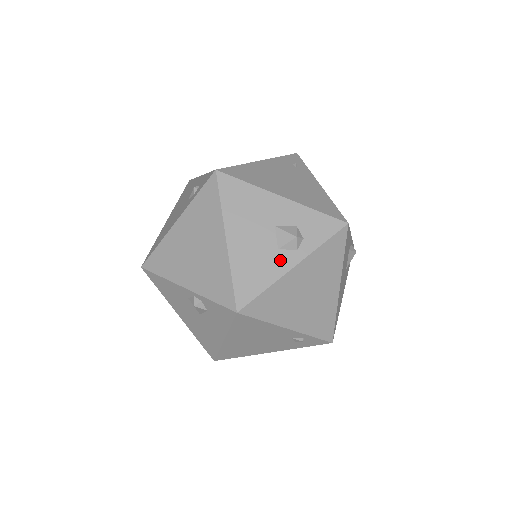
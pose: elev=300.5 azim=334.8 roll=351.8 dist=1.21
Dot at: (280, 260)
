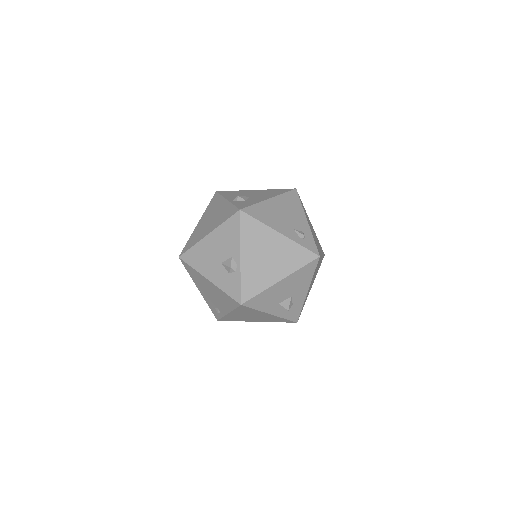
Dot at: (273, 307)
